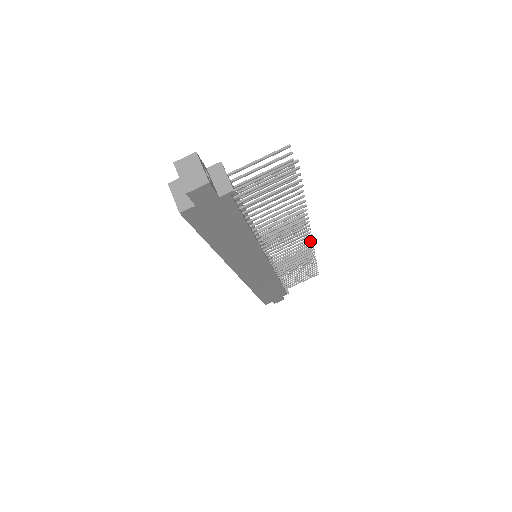
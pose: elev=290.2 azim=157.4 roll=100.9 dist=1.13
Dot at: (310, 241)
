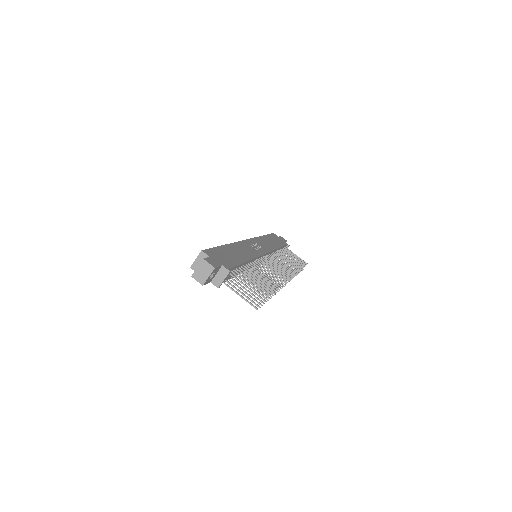
Dot at: occluded
